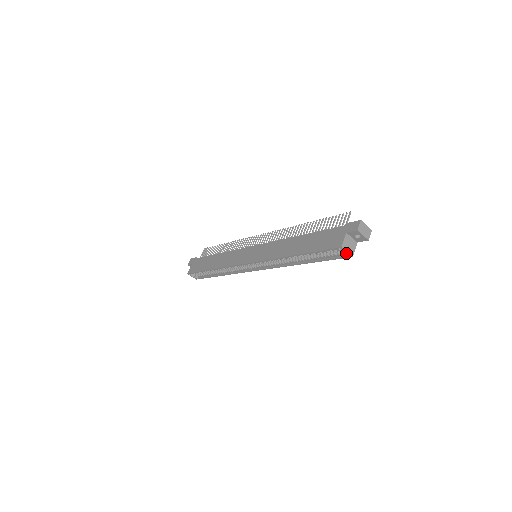
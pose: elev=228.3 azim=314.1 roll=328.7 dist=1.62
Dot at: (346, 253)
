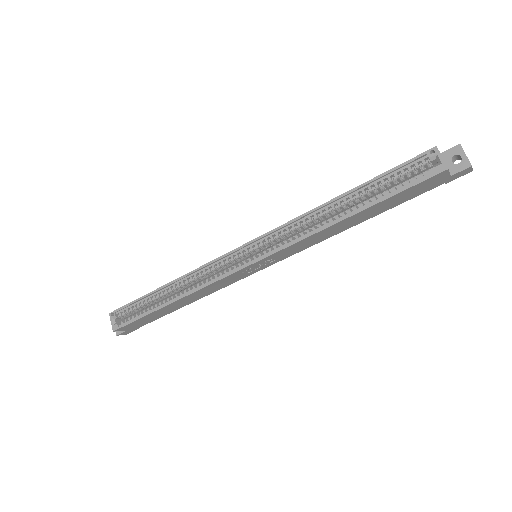
Dot at: (438, 164)
